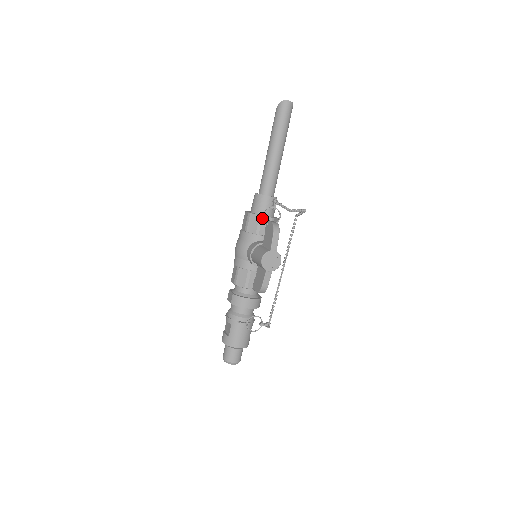
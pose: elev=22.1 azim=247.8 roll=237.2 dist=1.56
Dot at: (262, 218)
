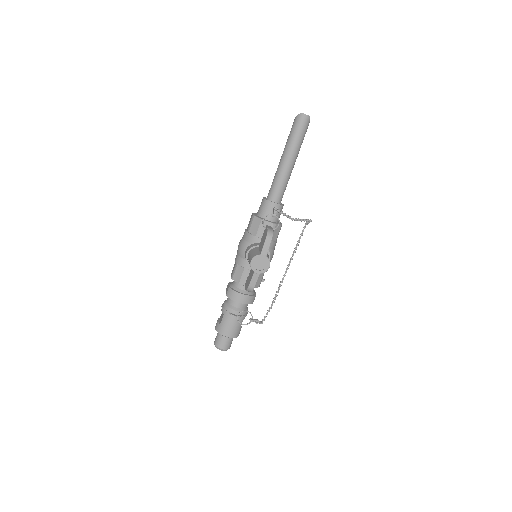
Dot at: occluded
